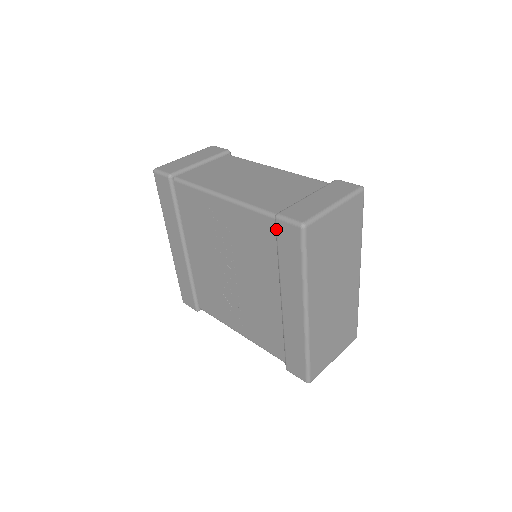
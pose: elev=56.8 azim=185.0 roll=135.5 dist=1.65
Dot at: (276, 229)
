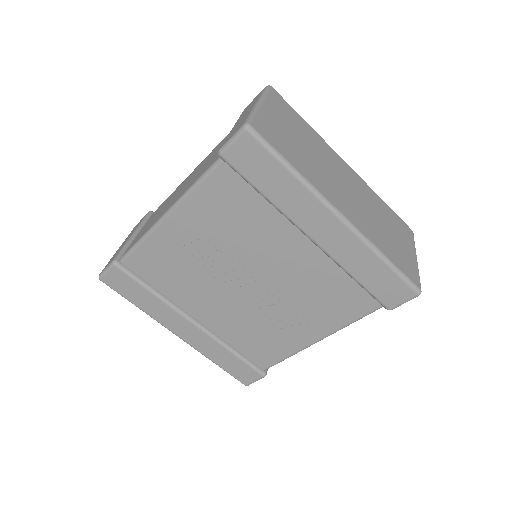
Dot at: (232, 166)
